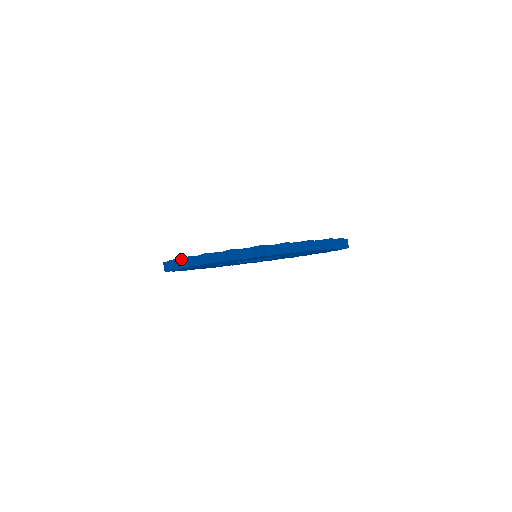
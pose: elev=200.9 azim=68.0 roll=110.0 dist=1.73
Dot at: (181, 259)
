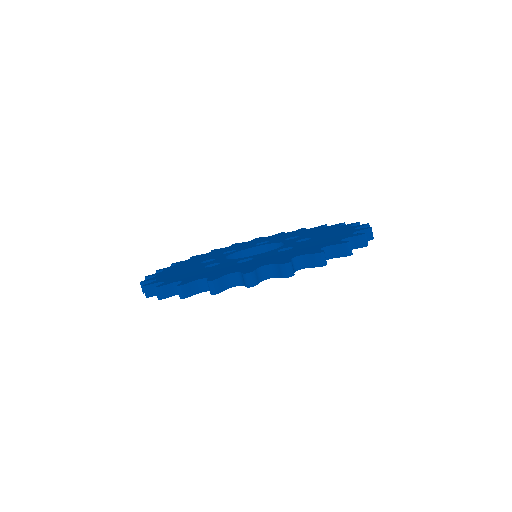
Dot at: (172, 284)
